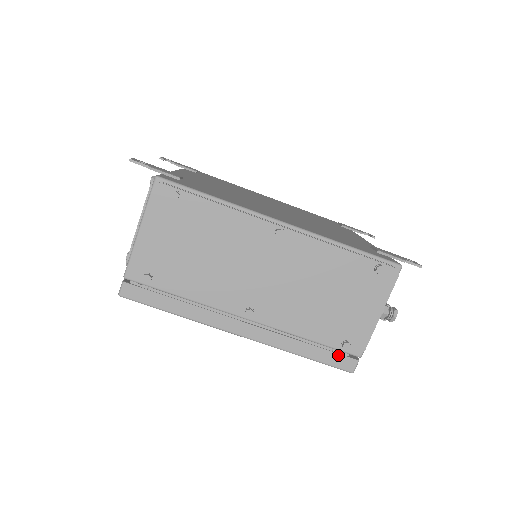
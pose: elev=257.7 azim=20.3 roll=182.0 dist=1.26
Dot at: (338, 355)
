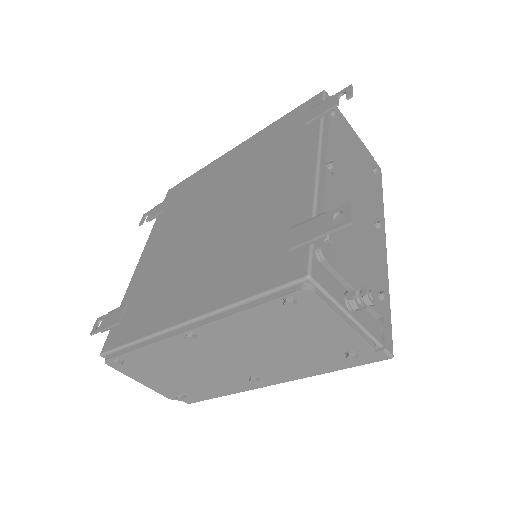
Dot at: (360, 357)
